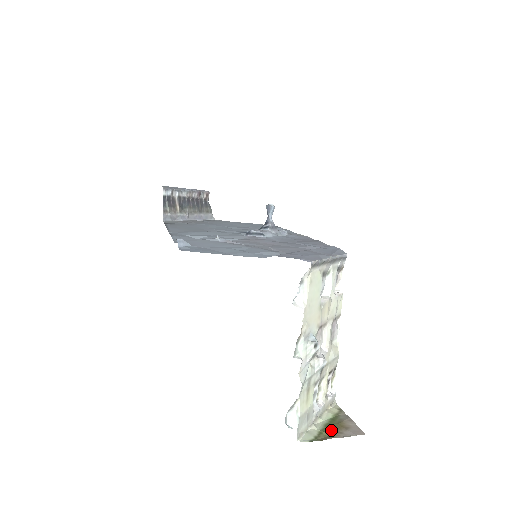
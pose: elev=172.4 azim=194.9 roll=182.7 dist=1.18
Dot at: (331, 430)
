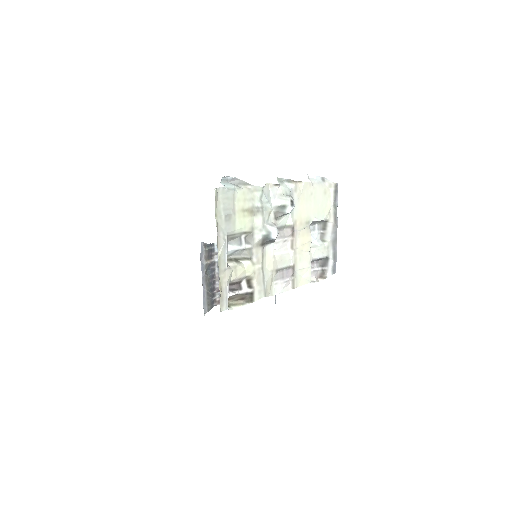
Dot at: occluded
